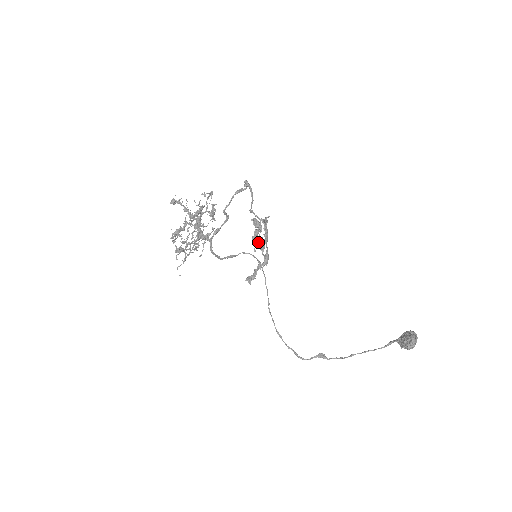
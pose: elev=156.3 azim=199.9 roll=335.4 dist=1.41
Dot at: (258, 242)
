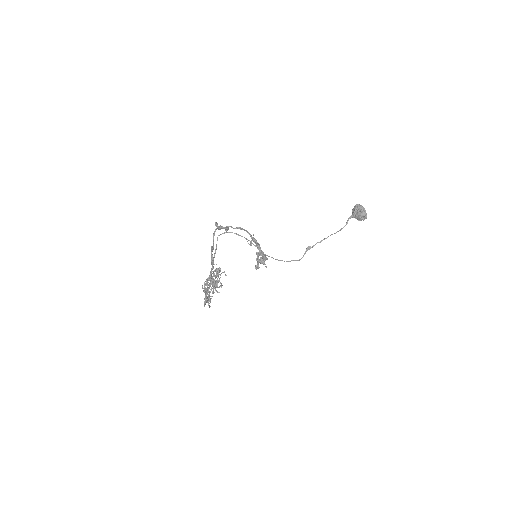
Dot at: occluded
